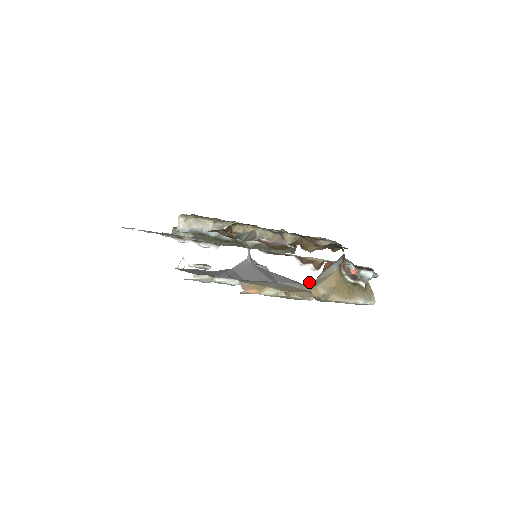
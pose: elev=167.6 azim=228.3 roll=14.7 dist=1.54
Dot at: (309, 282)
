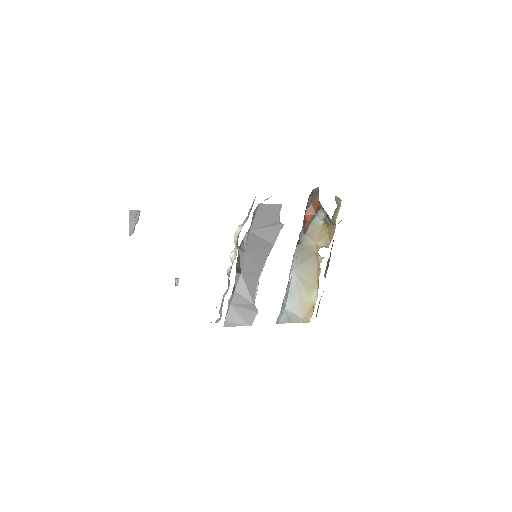
Dot at: (304, 240)
